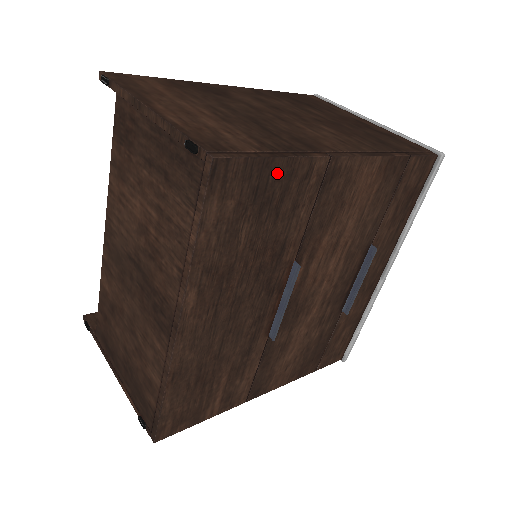
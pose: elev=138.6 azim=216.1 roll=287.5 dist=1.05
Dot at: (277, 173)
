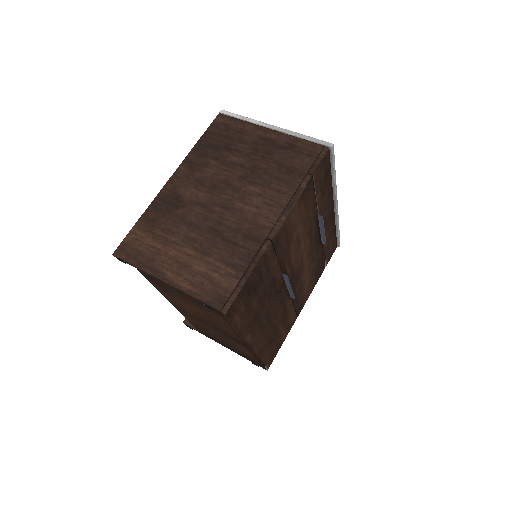
Dot at: (252, 278)
